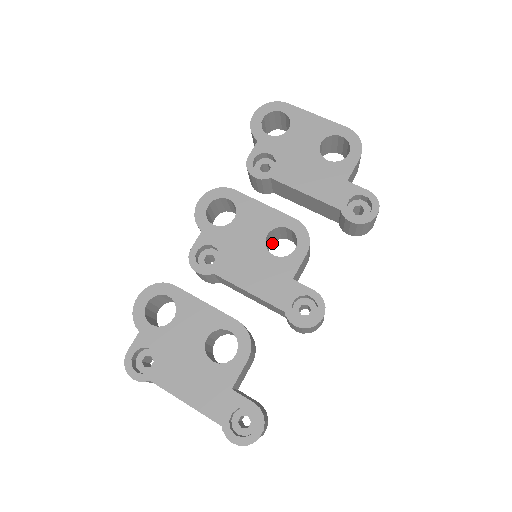
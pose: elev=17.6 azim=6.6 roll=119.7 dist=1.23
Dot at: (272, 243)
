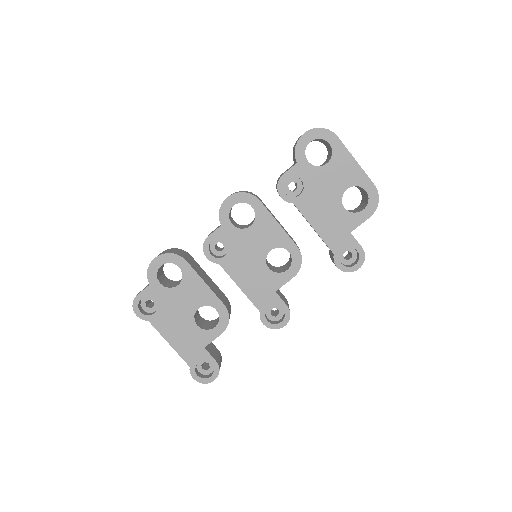
Dot at: occluded
